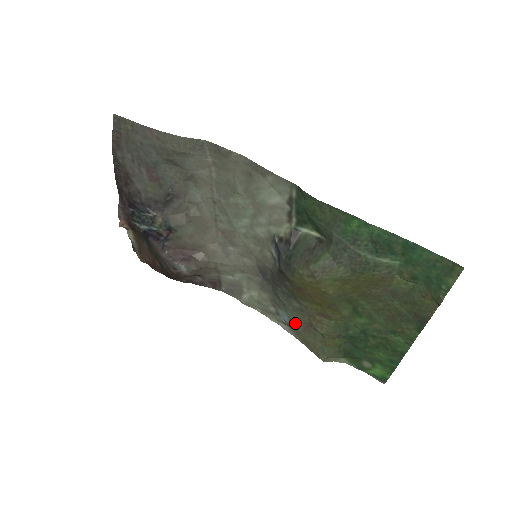
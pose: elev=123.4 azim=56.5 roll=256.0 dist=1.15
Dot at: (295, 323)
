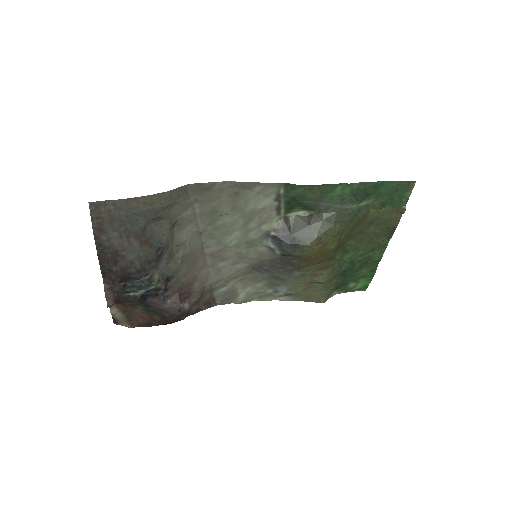
Dot at: (295, 289)
